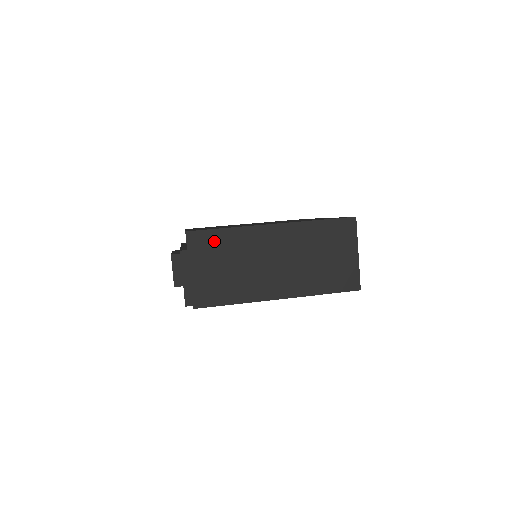
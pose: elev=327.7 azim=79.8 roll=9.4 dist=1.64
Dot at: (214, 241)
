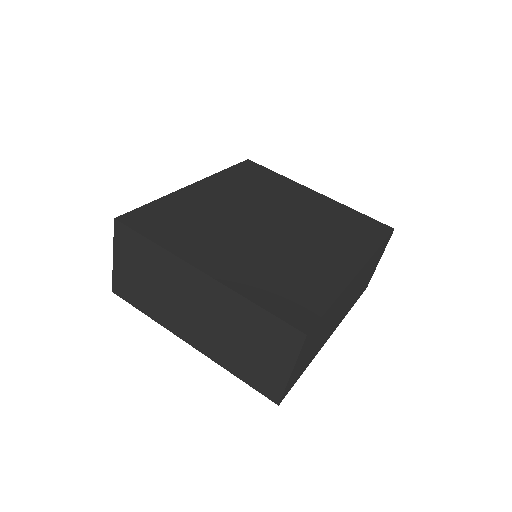
Dot at: (139, 246)
